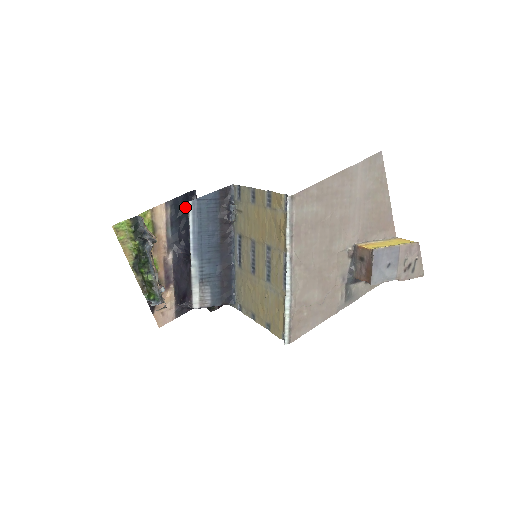
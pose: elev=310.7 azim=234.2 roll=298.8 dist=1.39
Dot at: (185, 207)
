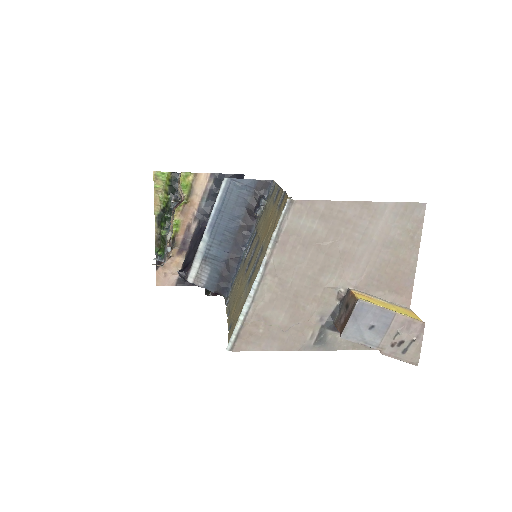
Dot at: occluded
